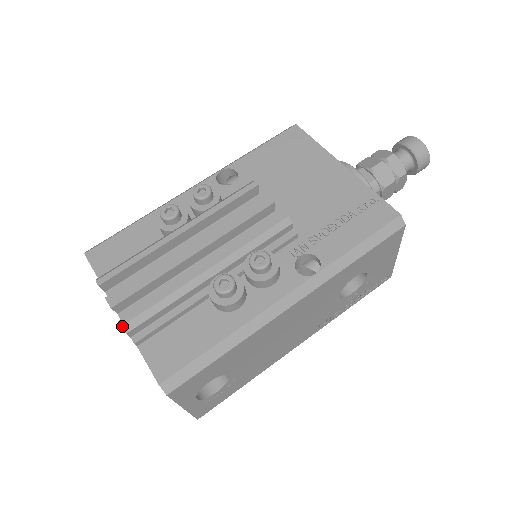
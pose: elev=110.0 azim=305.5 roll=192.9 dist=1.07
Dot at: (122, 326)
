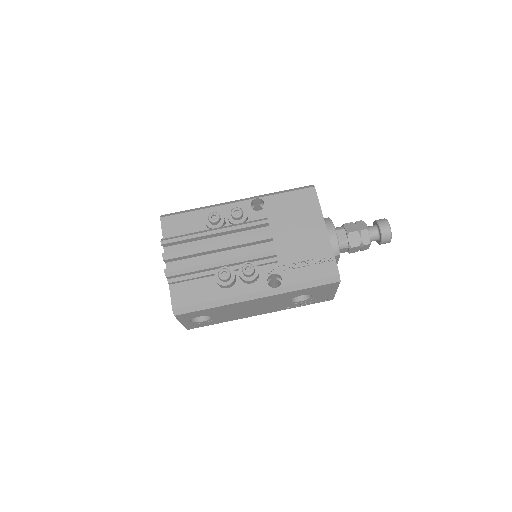
Dot at: (165, 273)
